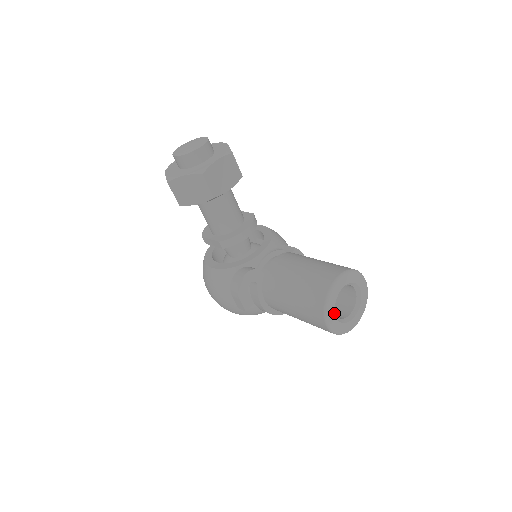
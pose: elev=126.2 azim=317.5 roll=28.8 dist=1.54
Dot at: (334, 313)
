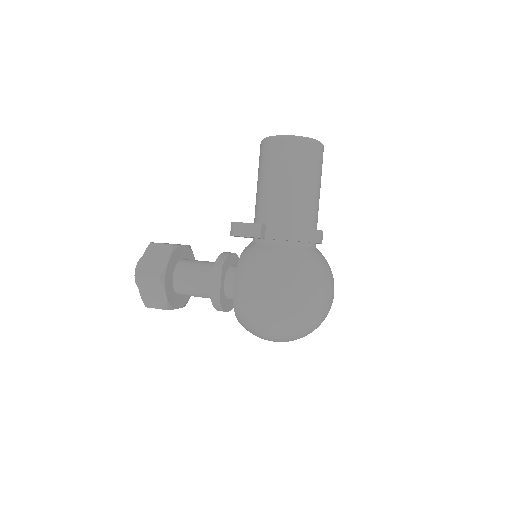
Dot at: occluded
